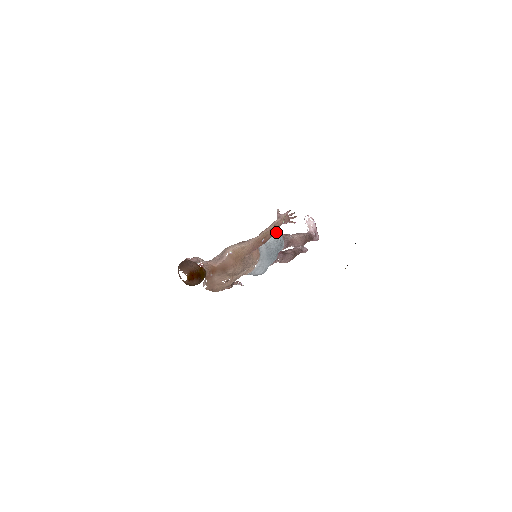
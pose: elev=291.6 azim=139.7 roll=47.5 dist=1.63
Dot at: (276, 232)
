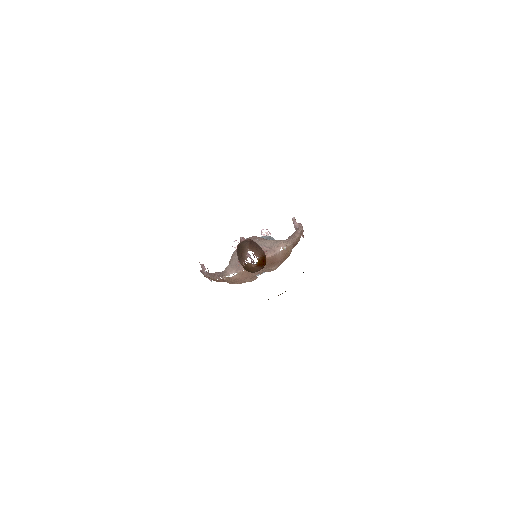
Dot at: occluded
